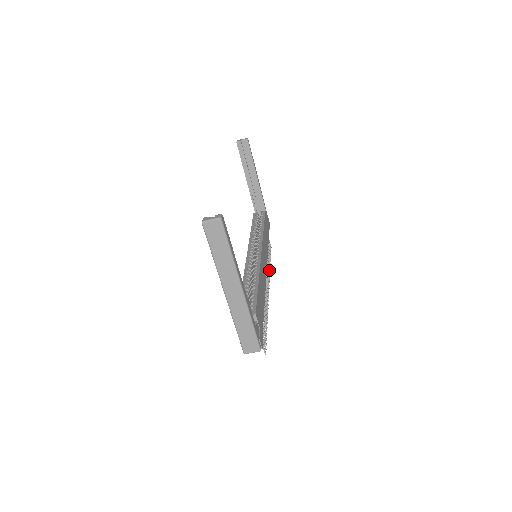
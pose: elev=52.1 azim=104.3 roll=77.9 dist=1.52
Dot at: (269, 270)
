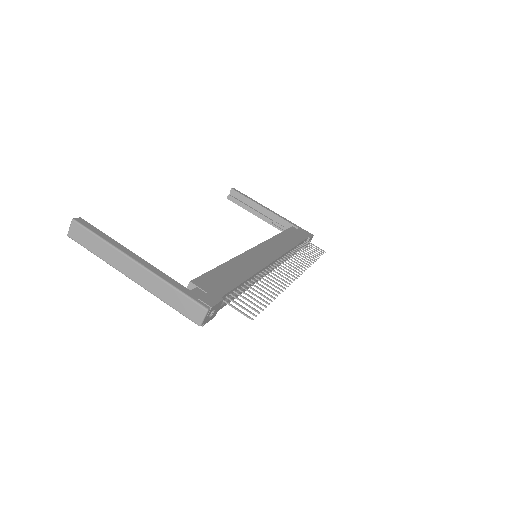
Dot at: (308, 265)
